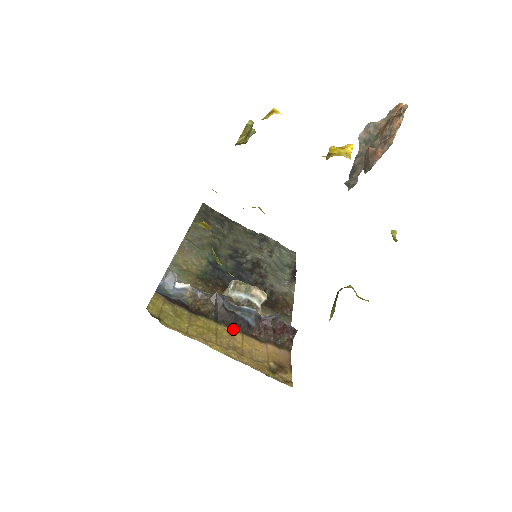
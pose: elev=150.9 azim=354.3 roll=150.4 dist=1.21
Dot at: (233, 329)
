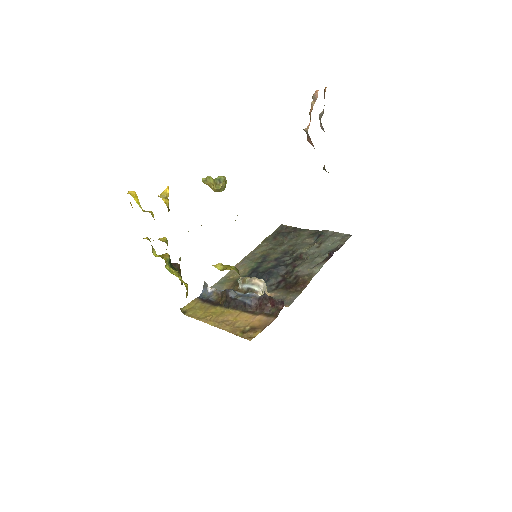
Dot at: (236, 310)
